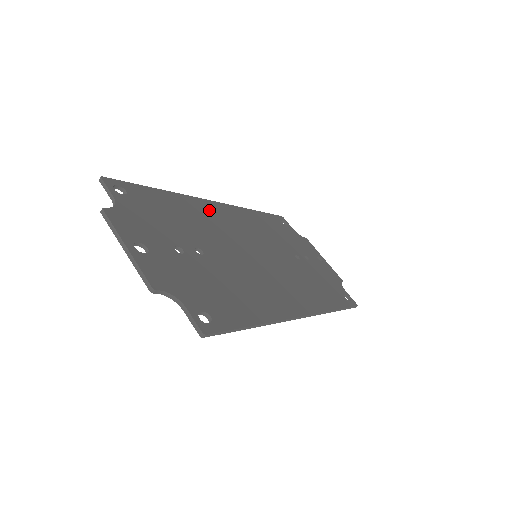
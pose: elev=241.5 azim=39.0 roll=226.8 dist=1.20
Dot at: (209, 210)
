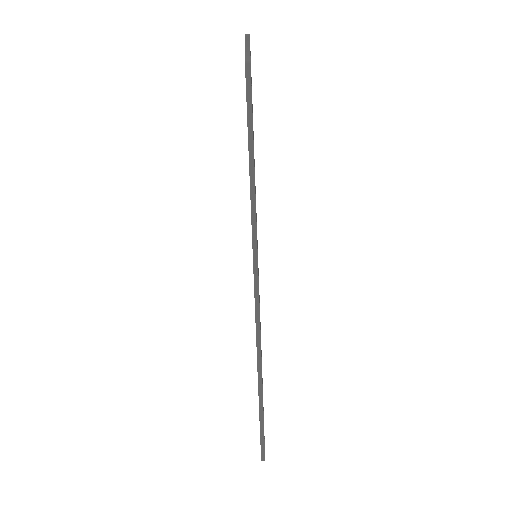
Dot at: occluded
